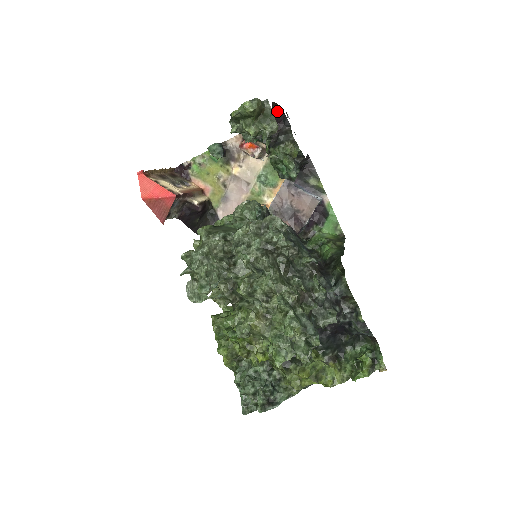
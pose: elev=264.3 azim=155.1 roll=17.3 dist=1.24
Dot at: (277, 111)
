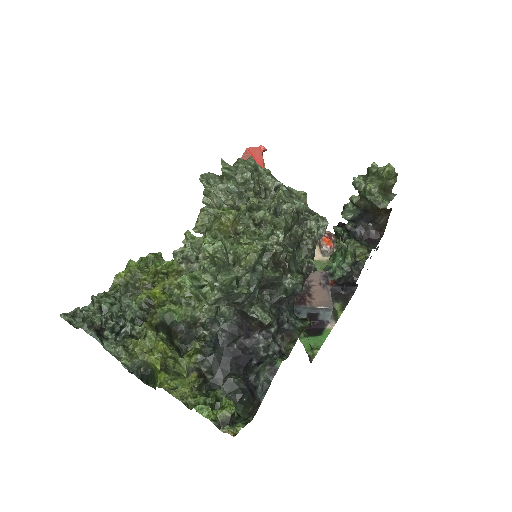
Dot at: (380, 228)
